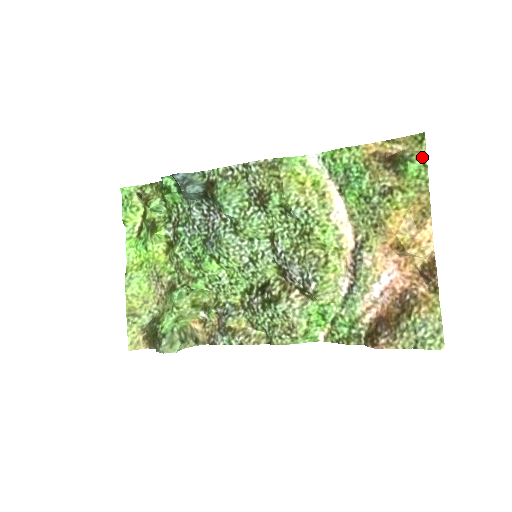
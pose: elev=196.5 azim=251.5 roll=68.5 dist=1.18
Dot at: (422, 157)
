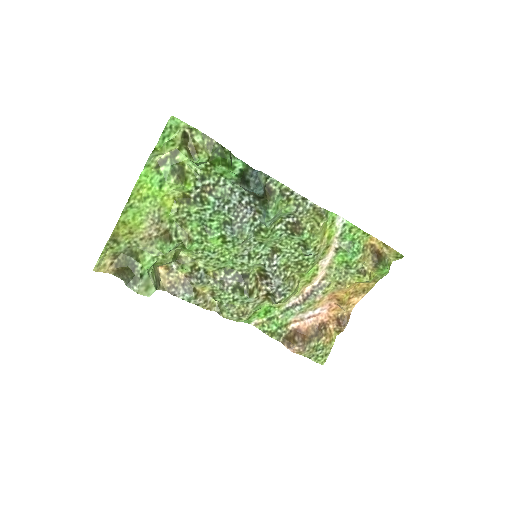
Dot at: (390, 265)
